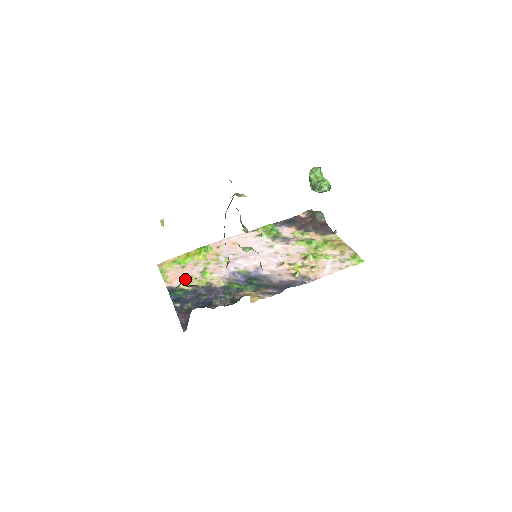
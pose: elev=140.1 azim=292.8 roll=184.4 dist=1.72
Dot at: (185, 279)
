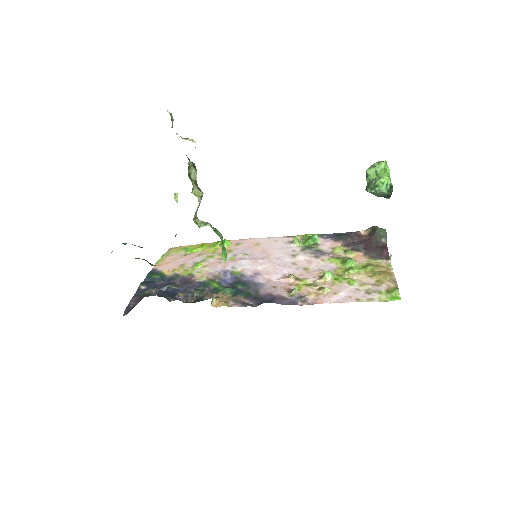
Dot at: (175, 265)
